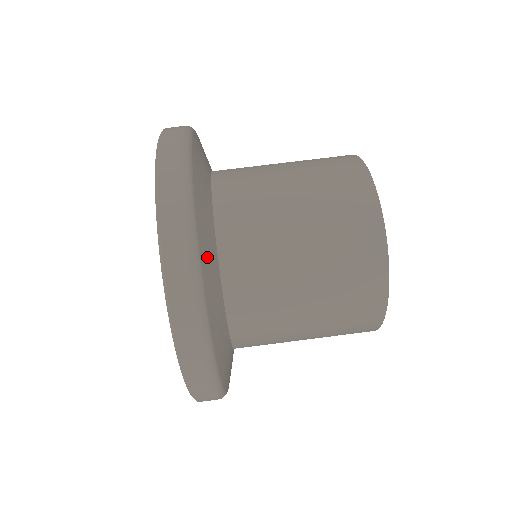
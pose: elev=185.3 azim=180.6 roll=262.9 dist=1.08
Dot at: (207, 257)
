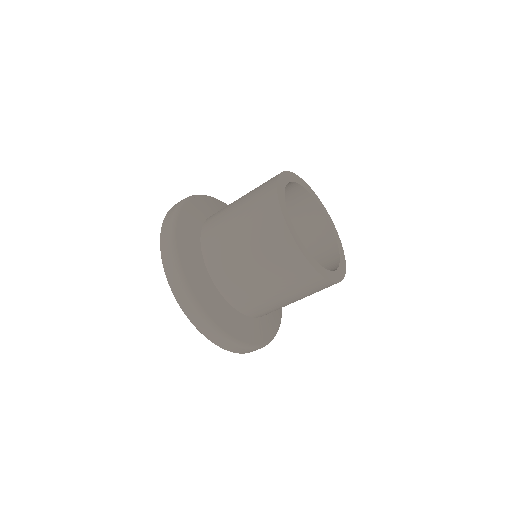
Dot at: (186, 232)
